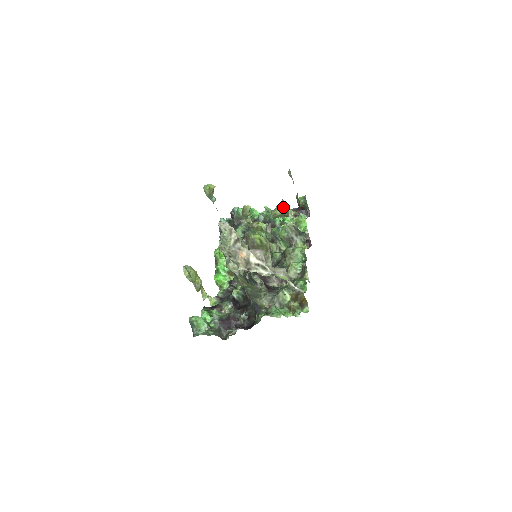
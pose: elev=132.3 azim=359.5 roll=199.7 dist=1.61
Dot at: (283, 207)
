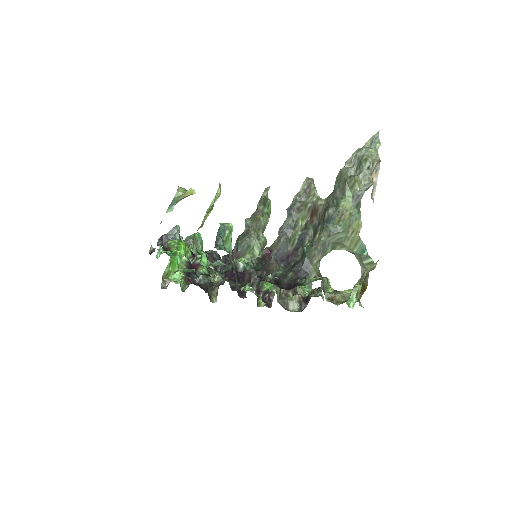
Dot at: occluded
